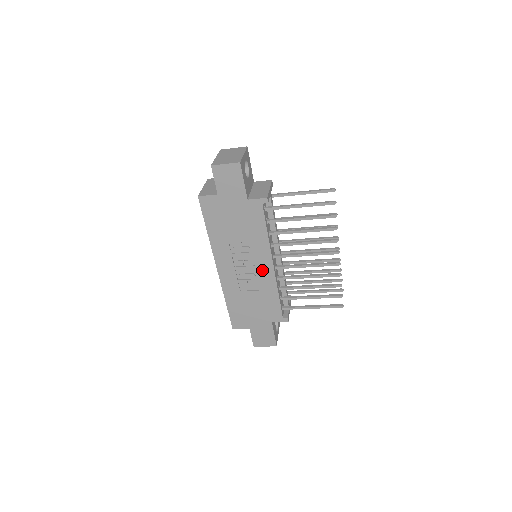
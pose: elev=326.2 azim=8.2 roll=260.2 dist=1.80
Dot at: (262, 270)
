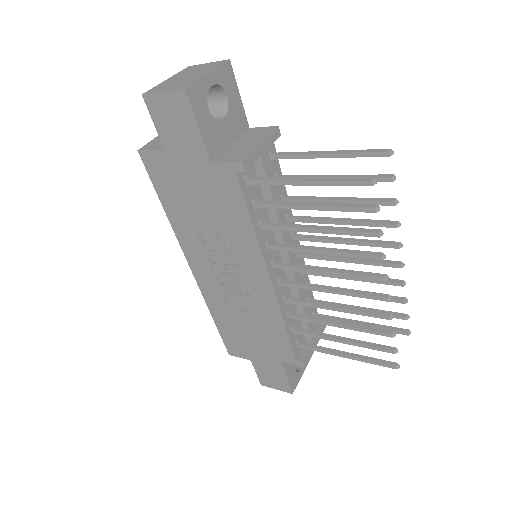
Dot at: (254, 284)
